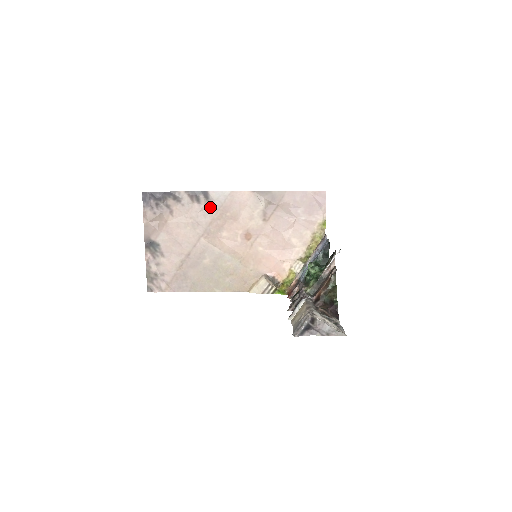
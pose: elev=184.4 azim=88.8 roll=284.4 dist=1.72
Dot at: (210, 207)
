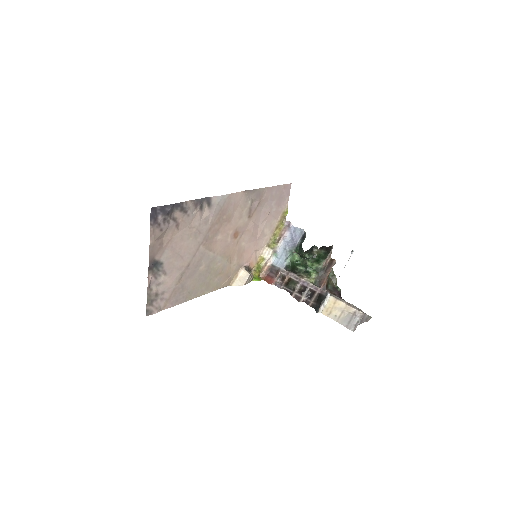
Dot at: (211, 213)
